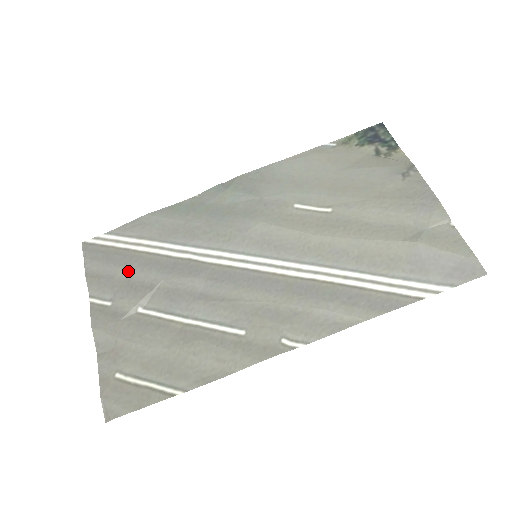
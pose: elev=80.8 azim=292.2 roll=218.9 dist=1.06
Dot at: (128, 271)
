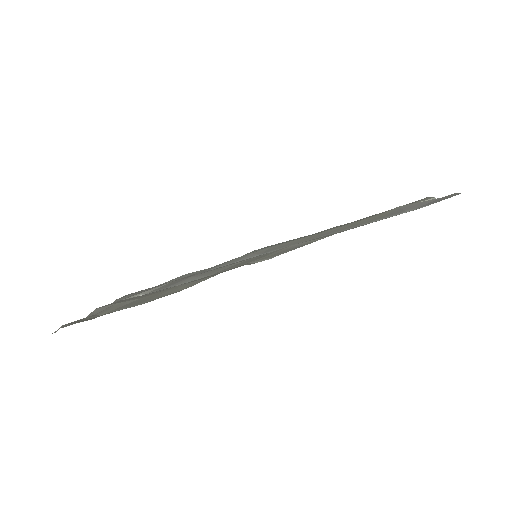
Dot at: occluded
